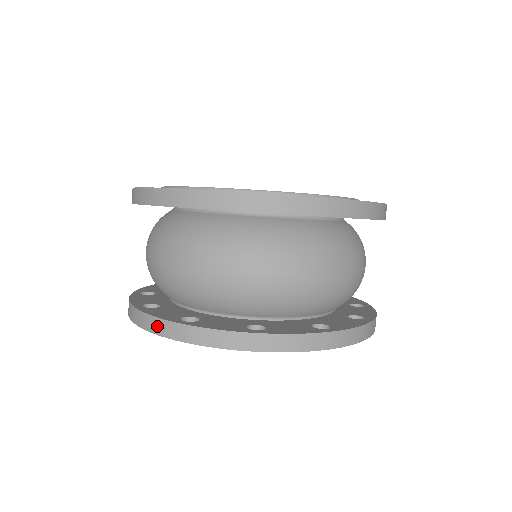
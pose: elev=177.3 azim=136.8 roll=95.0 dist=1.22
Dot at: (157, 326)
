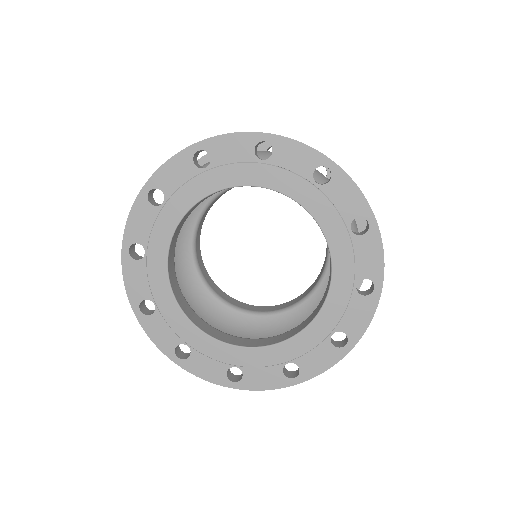
Dot at: occluded
